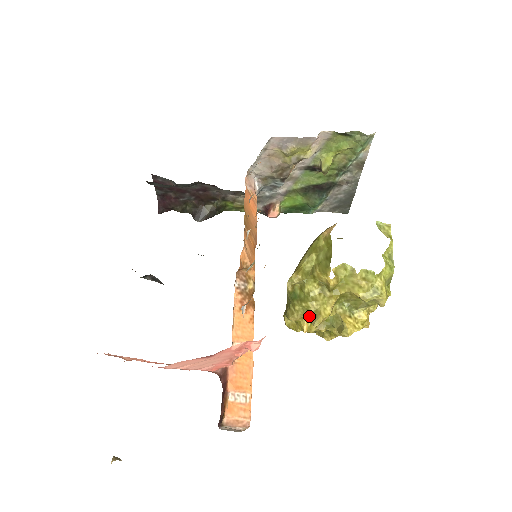
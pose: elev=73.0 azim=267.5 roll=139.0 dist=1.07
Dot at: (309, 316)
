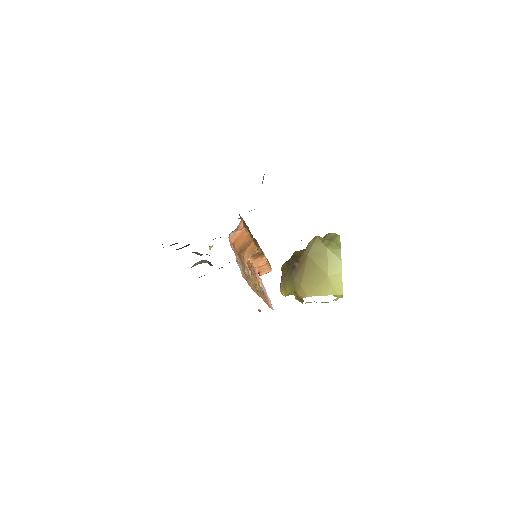
Dot at: occluded
